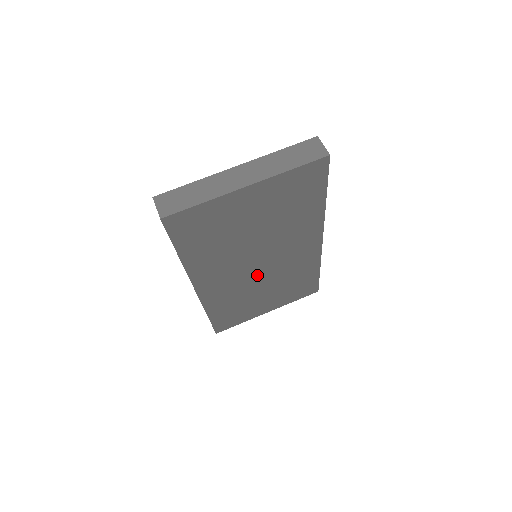
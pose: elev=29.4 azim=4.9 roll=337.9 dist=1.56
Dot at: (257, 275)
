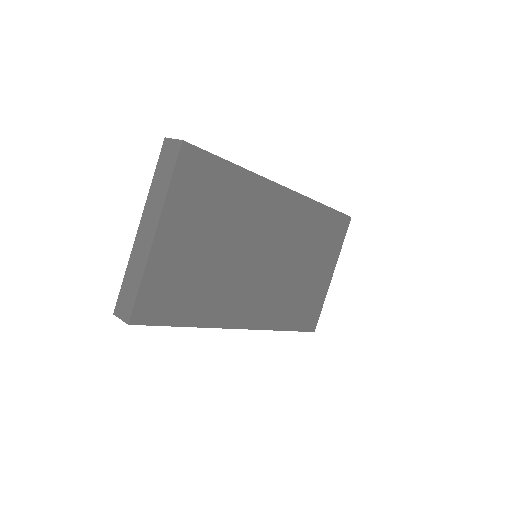
Dot at: (275, 267)
